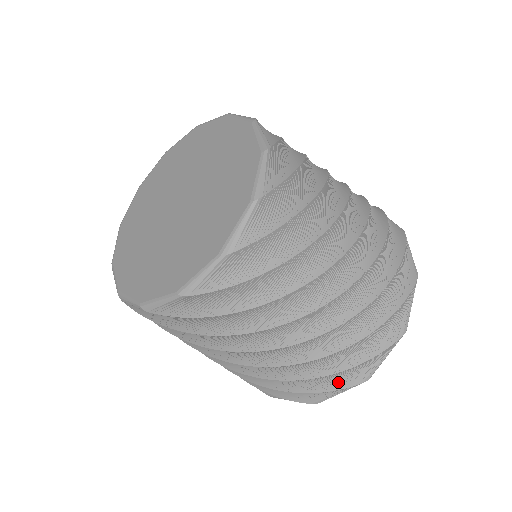
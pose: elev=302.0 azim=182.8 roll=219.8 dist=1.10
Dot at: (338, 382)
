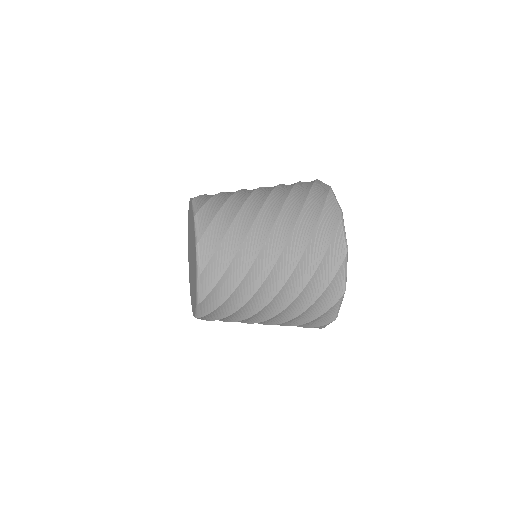
Dot at: occluded
